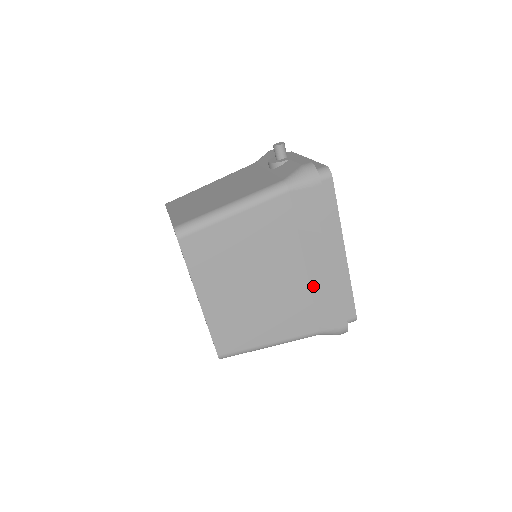
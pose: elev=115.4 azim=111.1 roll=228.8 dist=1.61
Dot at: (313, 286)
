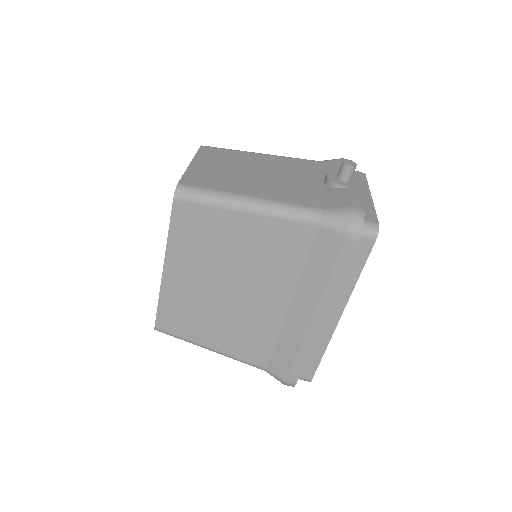
Dot at: (286, 327)
